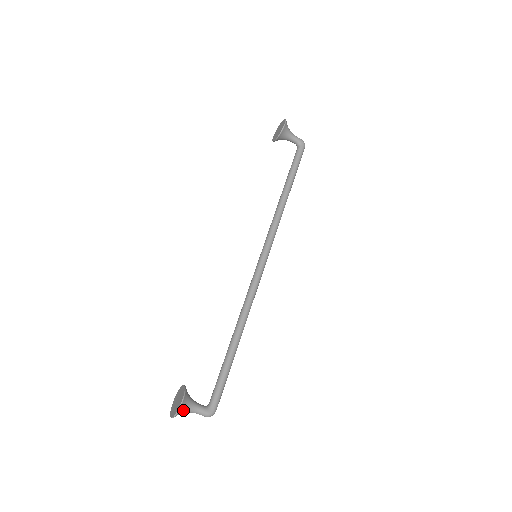
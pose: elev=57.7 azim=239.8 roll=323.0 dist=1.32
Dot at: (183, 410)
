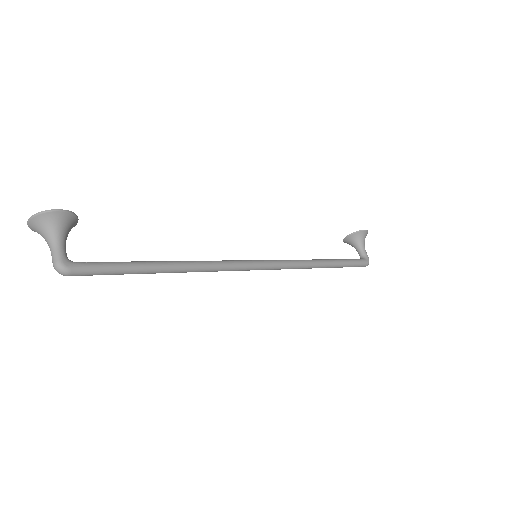
Dot at: (49, 223)
